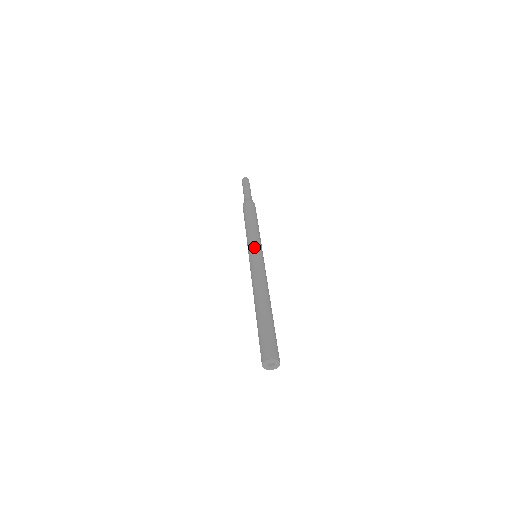
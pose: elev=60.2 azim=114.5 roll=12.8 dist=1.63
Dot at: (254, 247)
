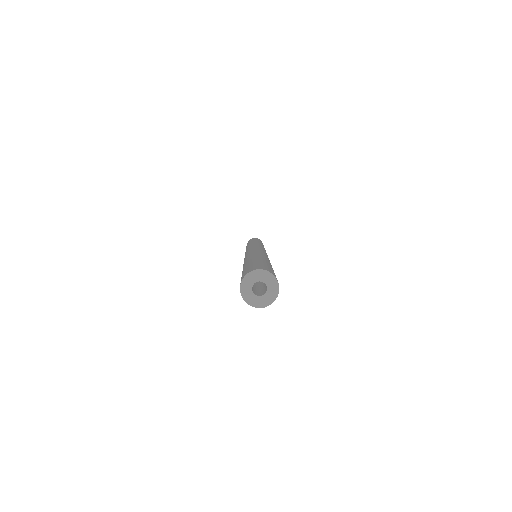
Dot at: (260, 245)
